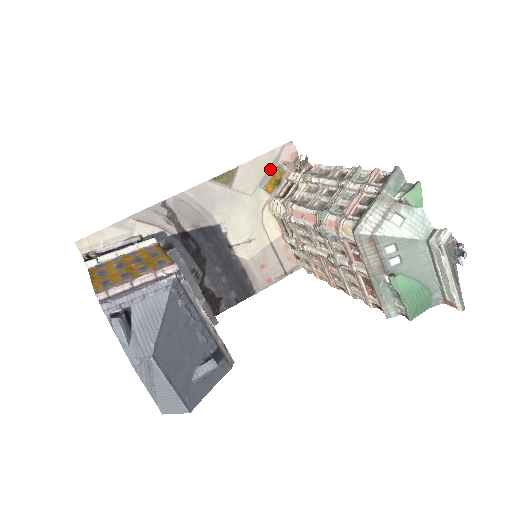
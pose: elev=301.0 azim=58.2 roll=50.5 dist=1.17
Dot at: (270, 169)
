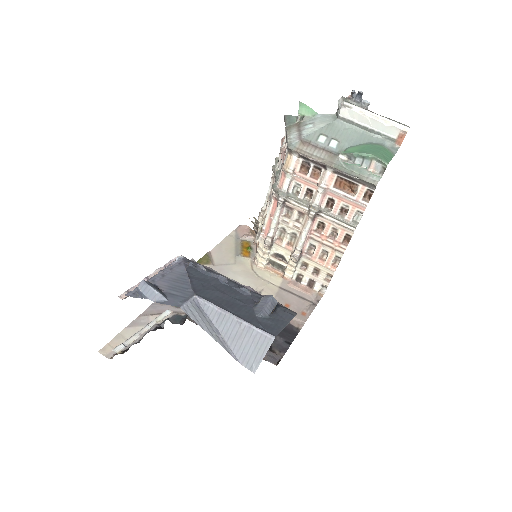
Dot at: (237, 245)
